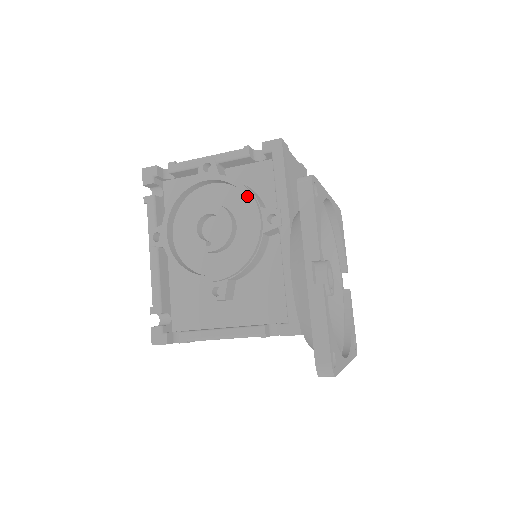
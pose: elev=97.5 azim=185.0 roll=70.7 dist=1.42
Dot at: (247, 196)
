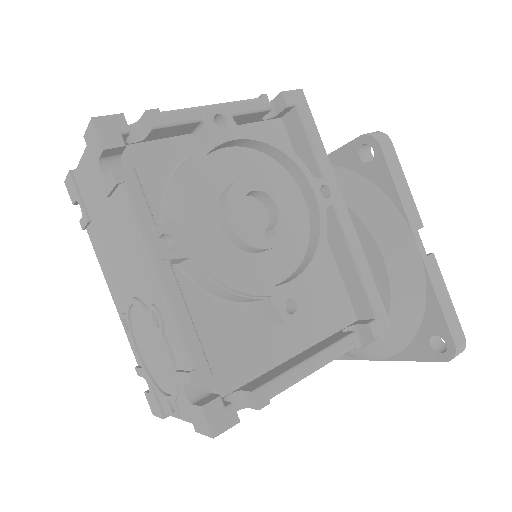
Dot at: (296, 162)
